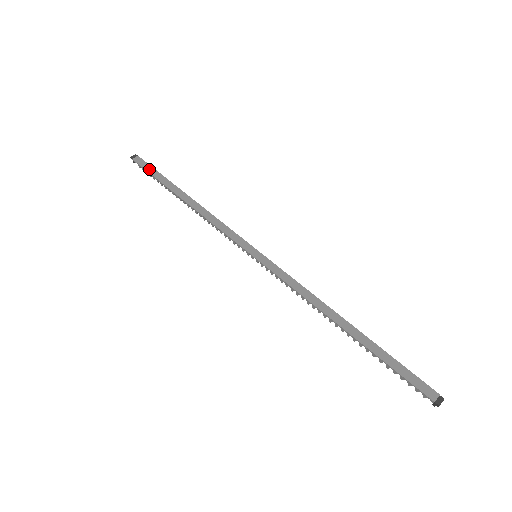
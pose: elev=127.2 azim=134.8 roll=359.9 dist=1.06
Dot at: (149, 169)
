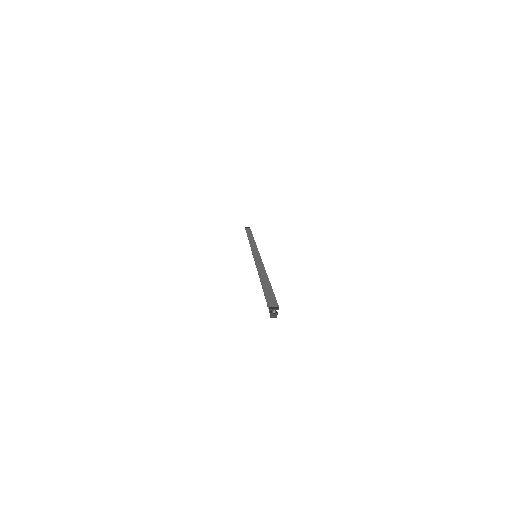
Dot at: (248, 230)
